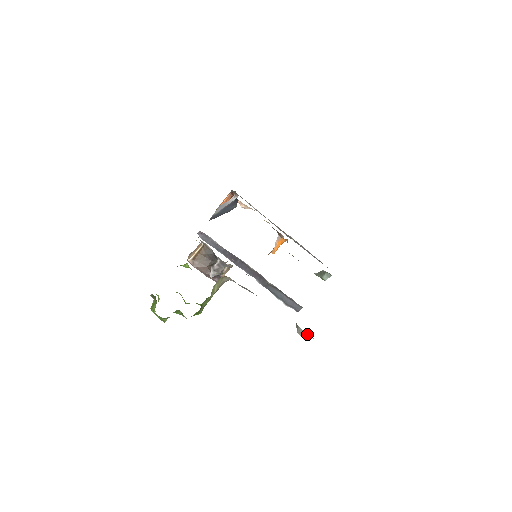
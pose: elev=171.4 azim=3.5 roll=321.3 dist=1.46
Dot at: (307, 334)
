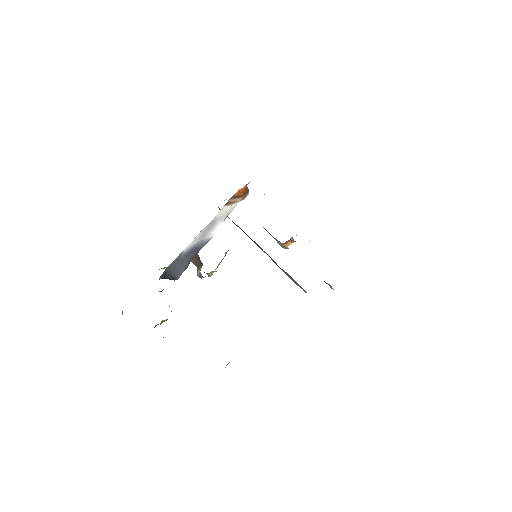
Dot at: occluded
